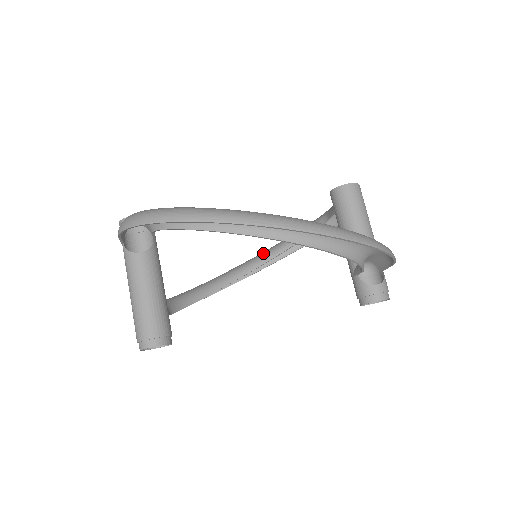
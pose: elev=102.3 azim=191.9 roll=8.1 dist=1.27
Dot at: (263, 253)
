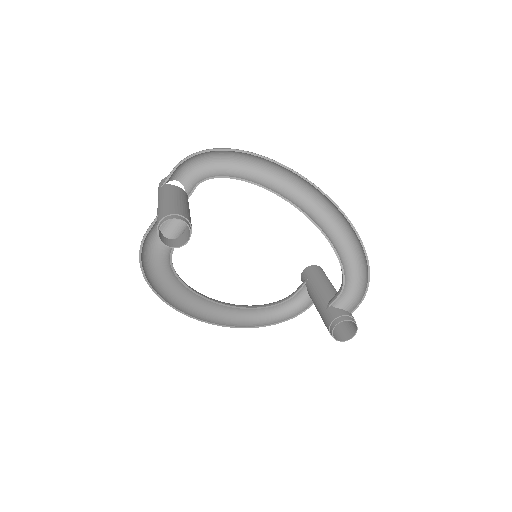
Dot at: occluded
